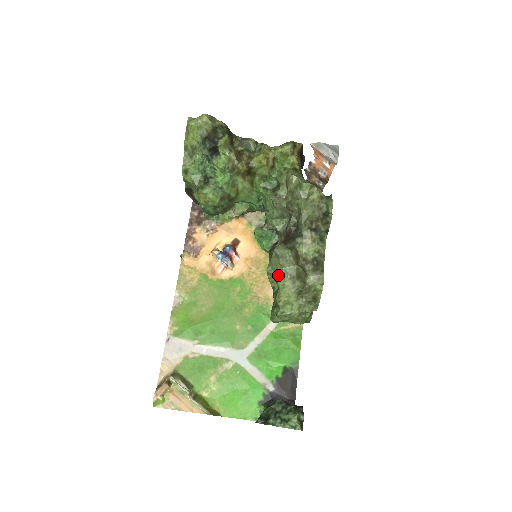
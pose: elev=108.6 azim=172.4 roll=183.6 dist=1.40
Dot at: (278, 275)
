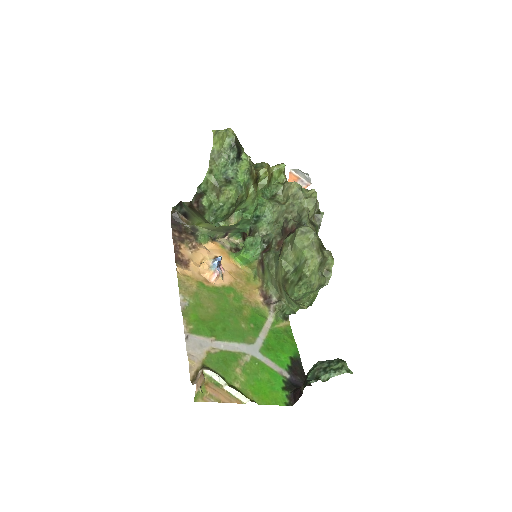
Dot at: (304, 249)
